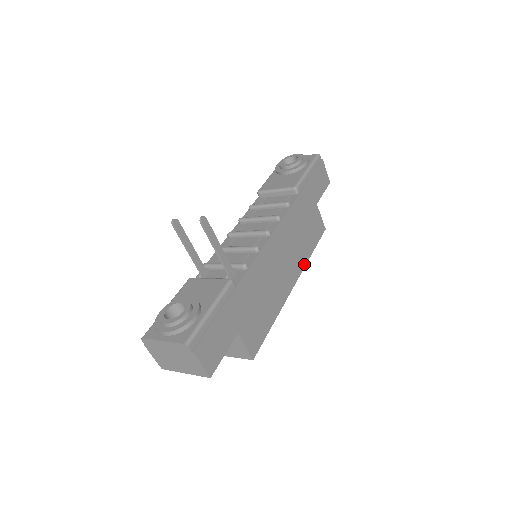
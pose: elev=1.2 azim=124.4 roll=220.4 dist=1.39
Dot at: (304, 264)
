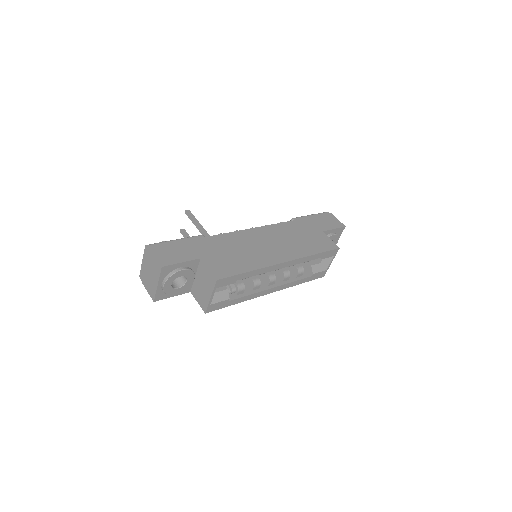
Dot at: (302, 256)
